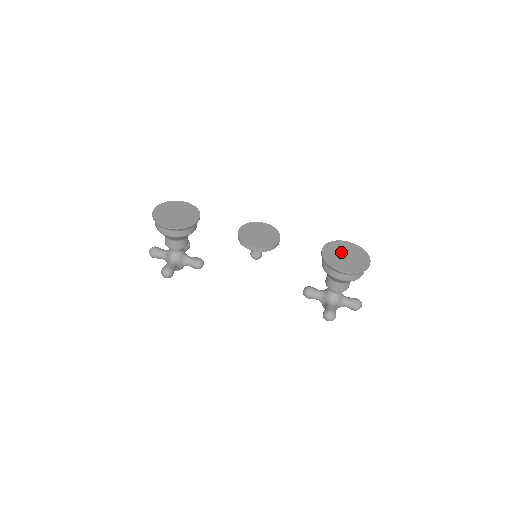
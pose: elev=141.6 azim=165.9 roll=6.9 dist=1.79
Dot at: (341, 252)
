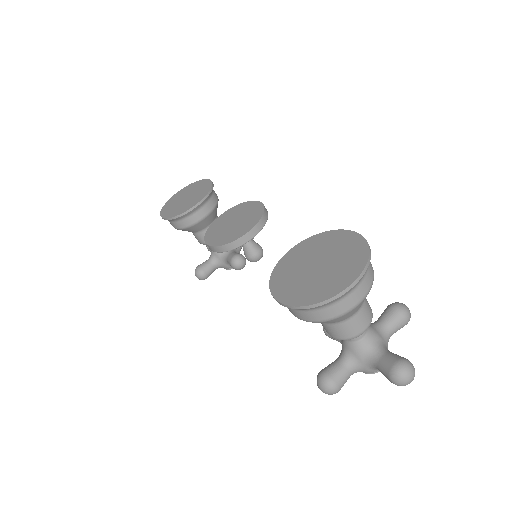
Dot at: (316, 256)
